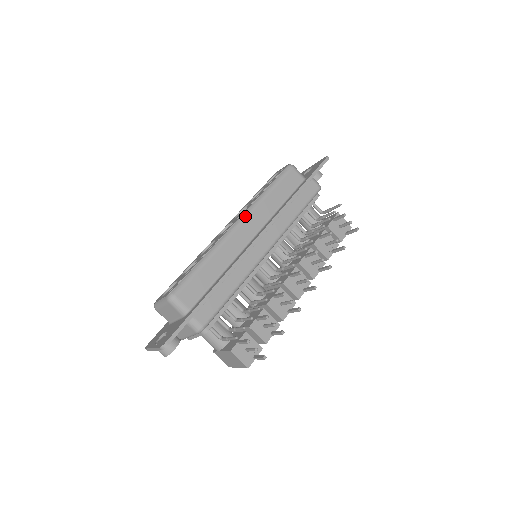
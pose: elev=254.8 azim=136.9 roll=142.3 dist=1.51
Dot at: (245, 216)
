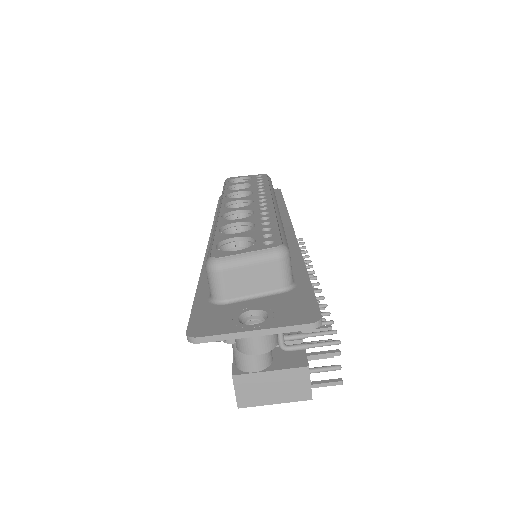
Dot at: occluded
